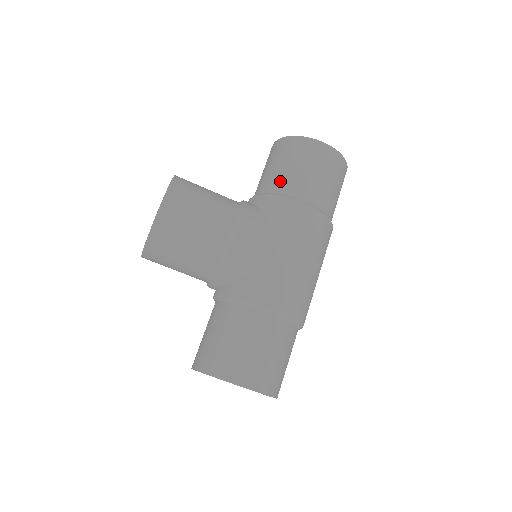
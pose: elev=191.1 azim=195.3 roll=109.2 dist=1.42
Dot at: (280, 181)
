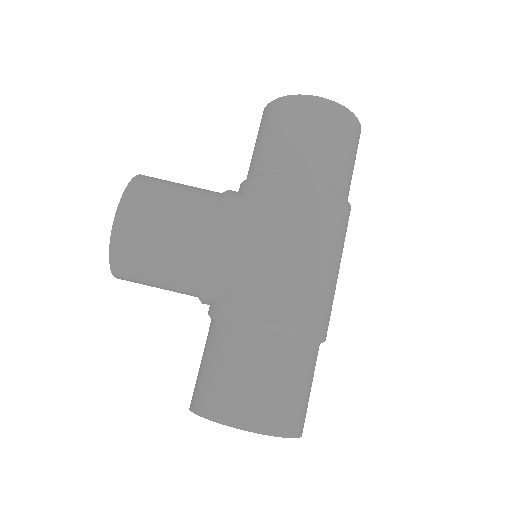
Dot at: (268, 157)
